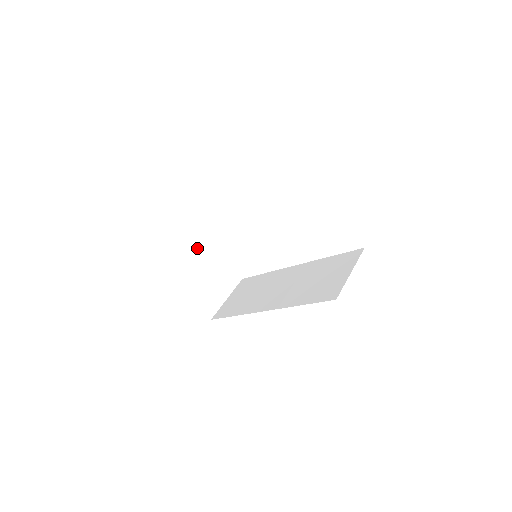
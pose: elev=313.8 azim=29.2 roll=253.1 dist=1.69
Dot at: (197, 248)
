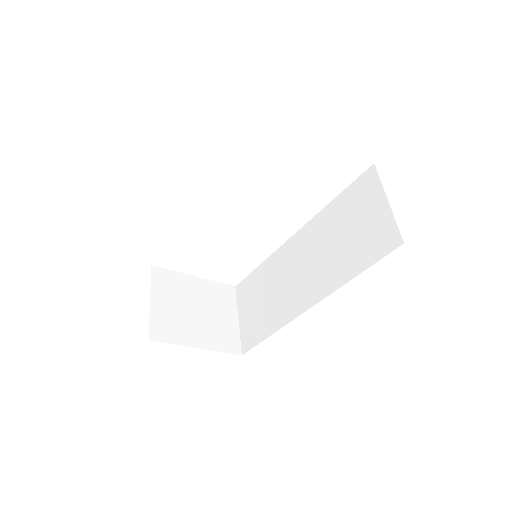
Dot at: (170, 292)
